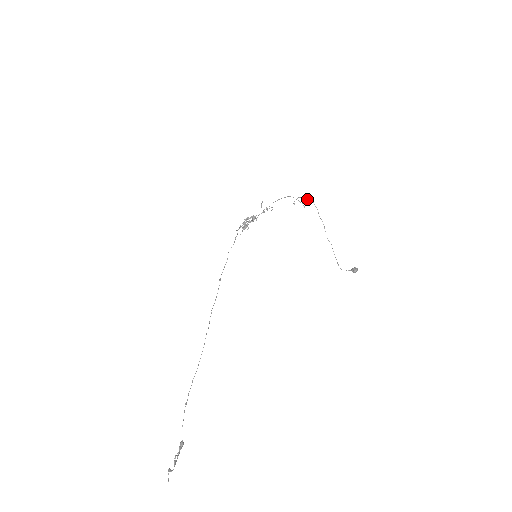
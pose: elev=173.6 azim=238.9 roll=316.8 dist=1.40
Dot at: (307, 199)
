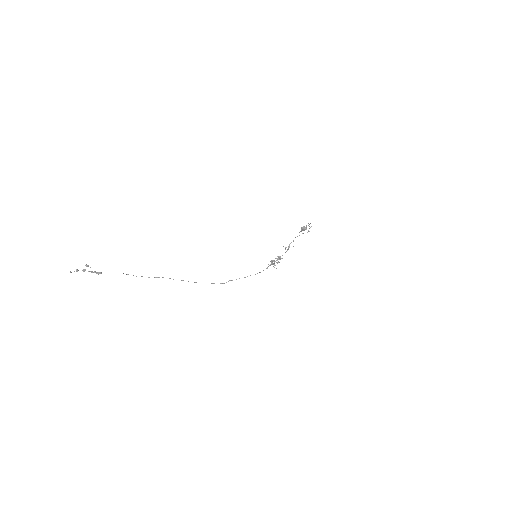
Dot at: occluded
